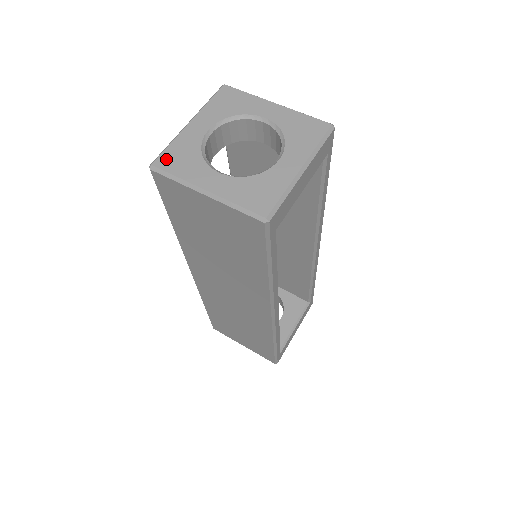
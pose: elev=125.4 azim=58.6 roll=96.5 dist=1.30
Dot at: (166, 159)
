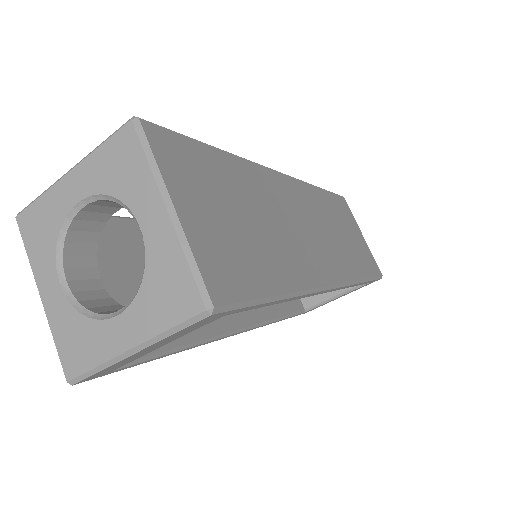
Dot at: (28, 219)
